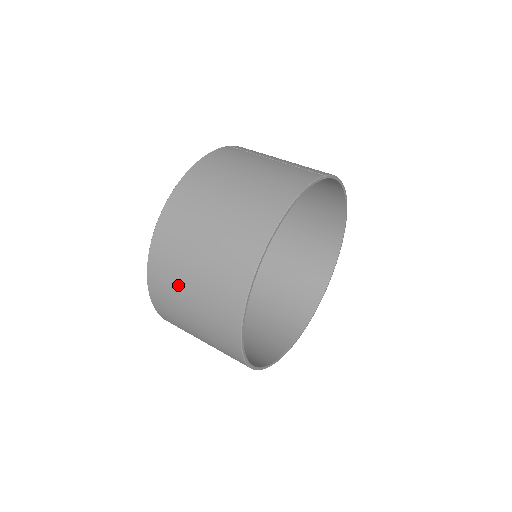
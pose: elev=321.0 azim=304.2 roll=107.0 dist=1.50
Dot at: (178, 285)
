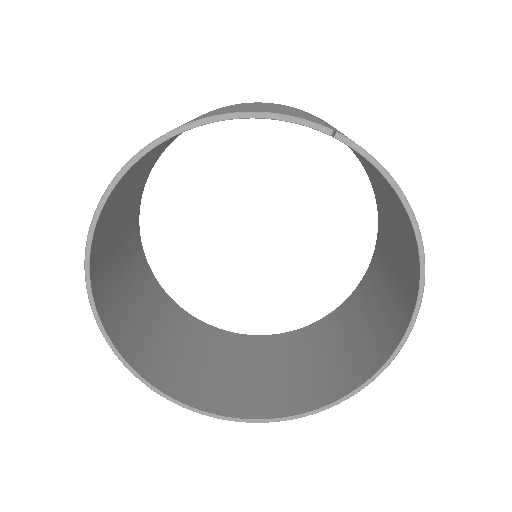
Dot at: occluded
